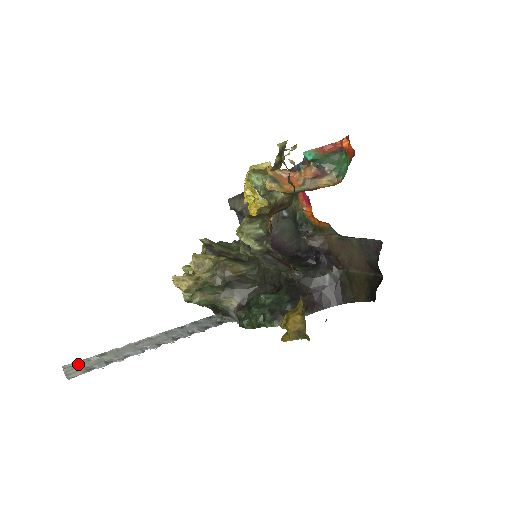
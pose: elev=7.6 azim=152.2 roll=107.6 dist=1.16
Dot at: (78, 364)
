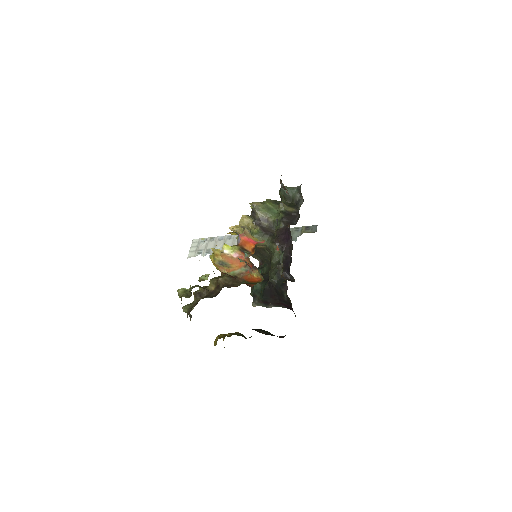
Dot at: (198, 242)
